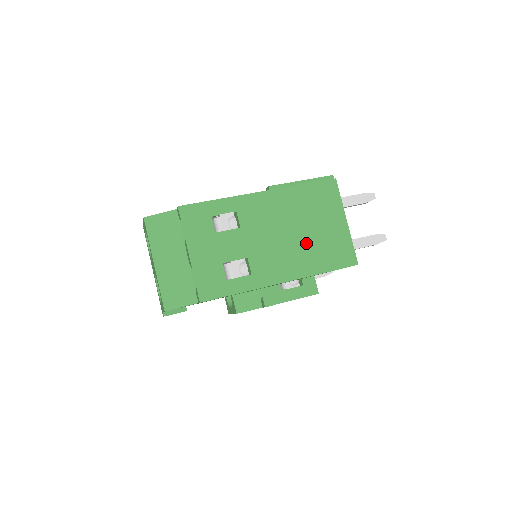
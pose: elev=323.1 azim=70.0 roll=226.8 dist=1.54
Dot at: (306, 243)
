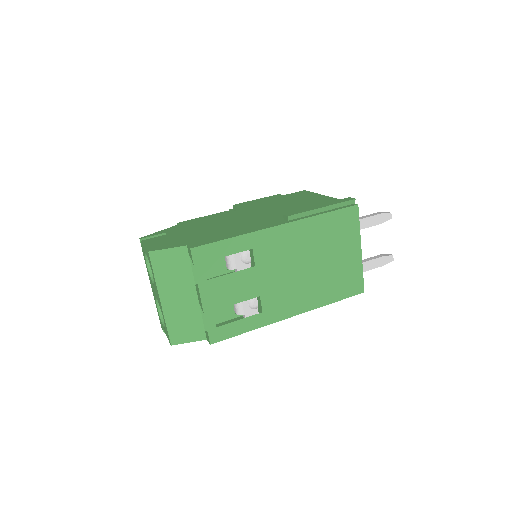
Dot at: (319, 276)
